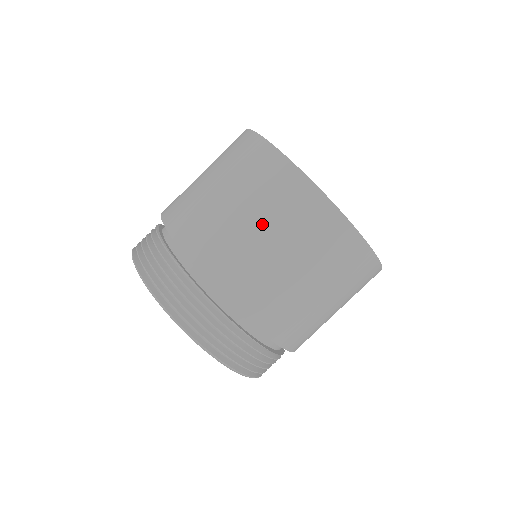
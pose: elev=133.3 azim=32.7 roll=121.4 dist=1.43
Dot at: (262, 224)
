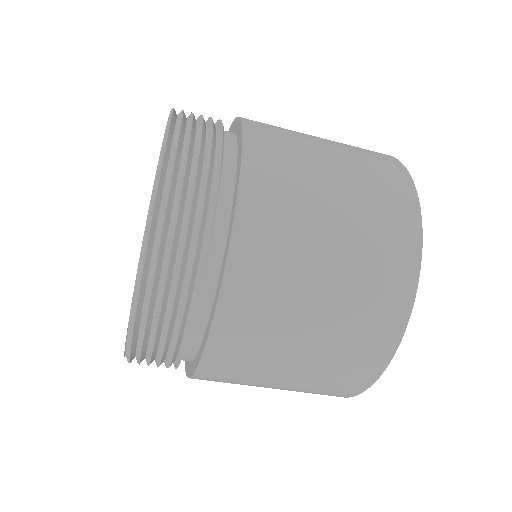
Dot at: (339, 260)
